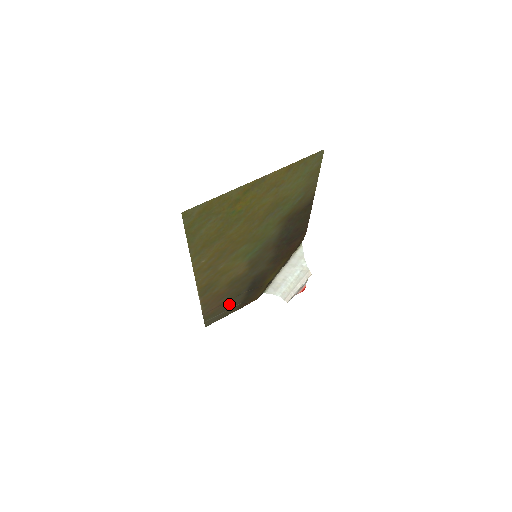
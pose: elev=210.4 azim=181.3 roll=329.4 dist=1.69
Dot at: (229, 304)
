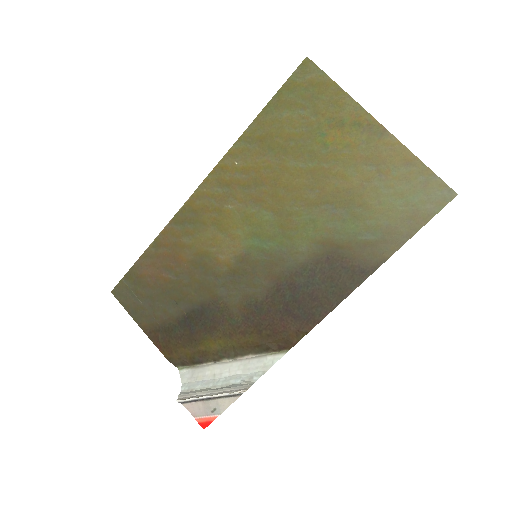
Dot at: (158, 300)
